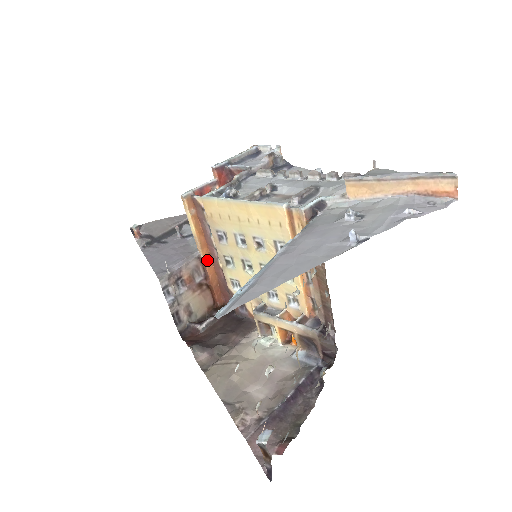
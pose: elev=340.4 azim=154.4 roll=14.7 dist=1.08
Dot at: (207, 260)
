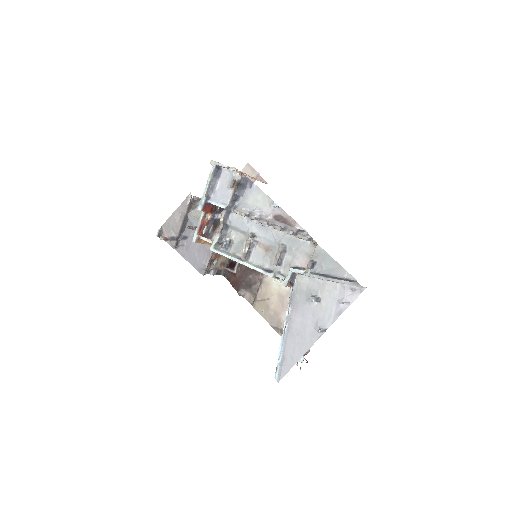
Dot at: occluded
